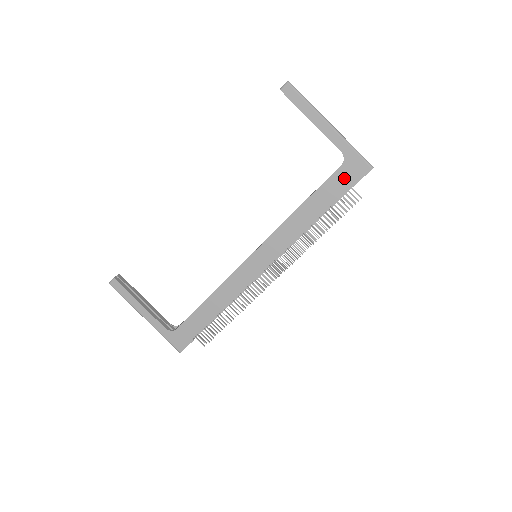
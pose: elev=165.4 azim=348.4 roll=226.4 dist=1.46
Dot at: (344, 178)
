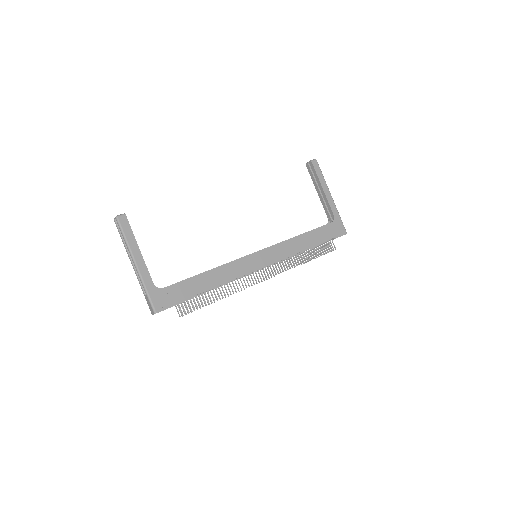
Dot at: (331, 231)
